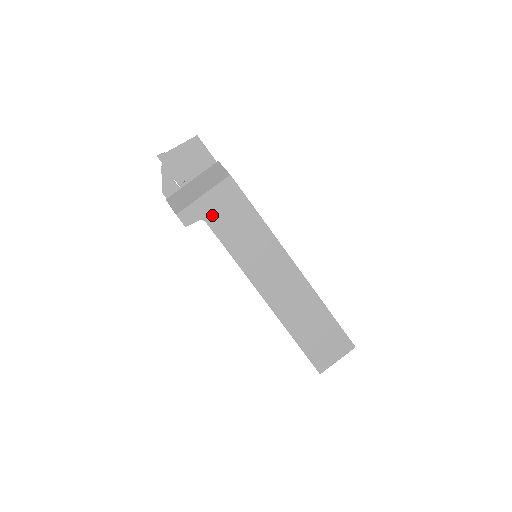
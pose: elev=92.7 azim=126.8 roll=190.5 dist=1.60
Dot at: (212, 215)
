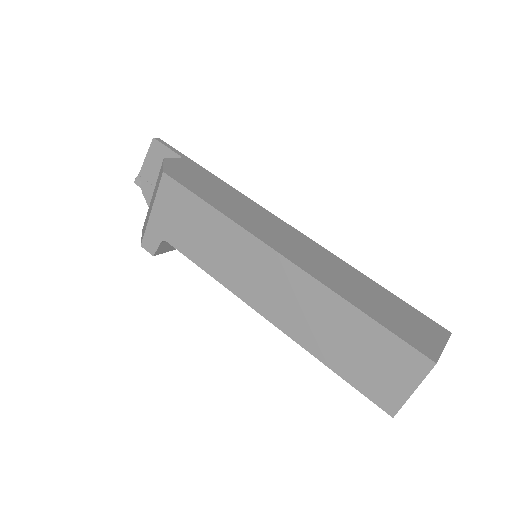
Dot at: (168, 230)
